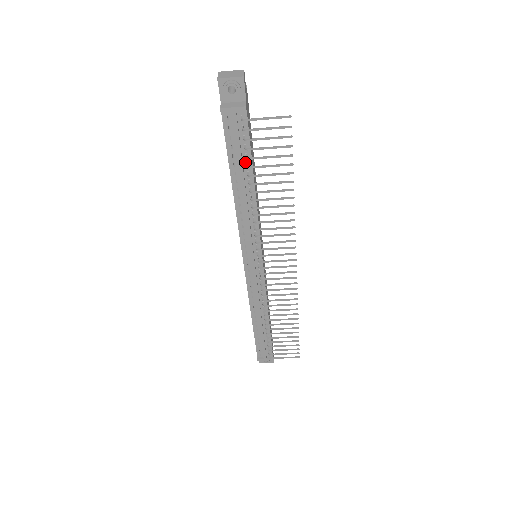
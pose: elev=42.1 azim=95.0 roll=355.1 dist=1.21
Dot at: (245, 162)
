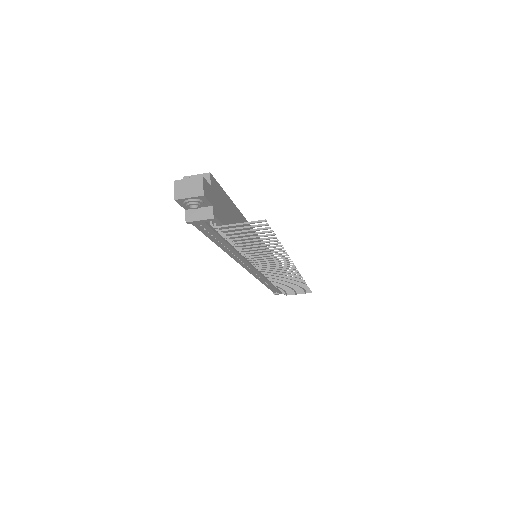
Dot at: occluded
